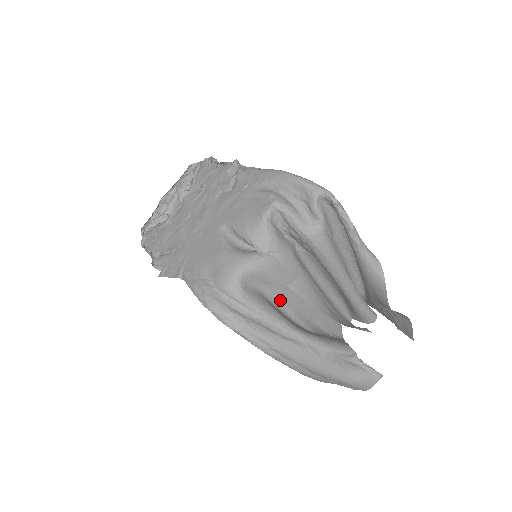
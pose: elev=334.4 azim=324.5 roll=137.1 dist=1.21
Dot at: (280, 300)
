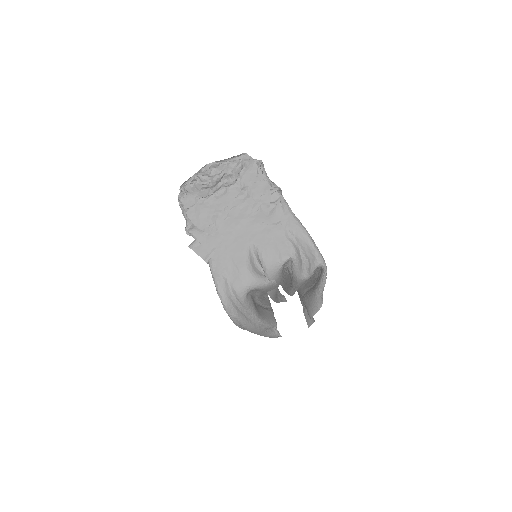
Dot at: (257, 294)
